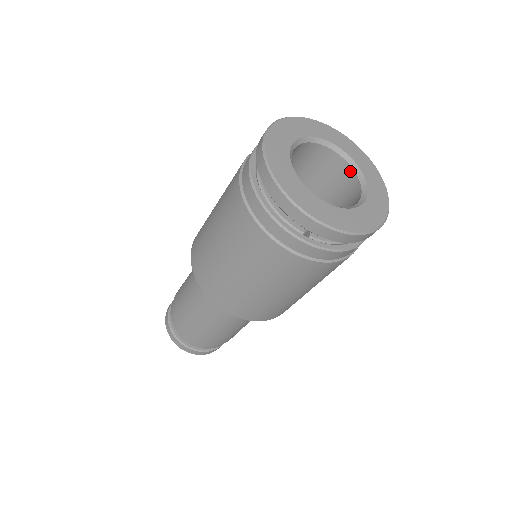
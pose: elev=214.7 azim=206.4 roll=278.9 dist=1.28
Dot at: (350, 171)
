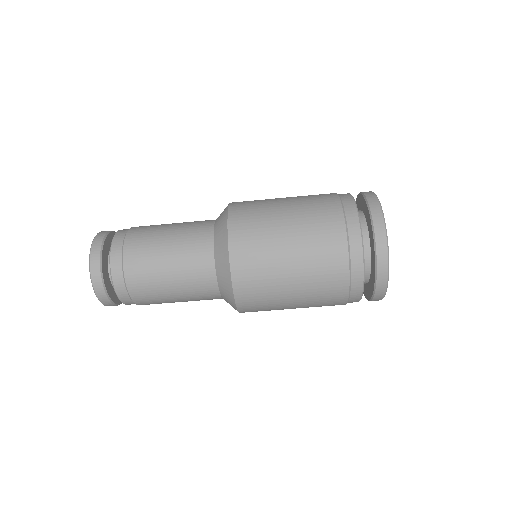
Dot at: occluded
